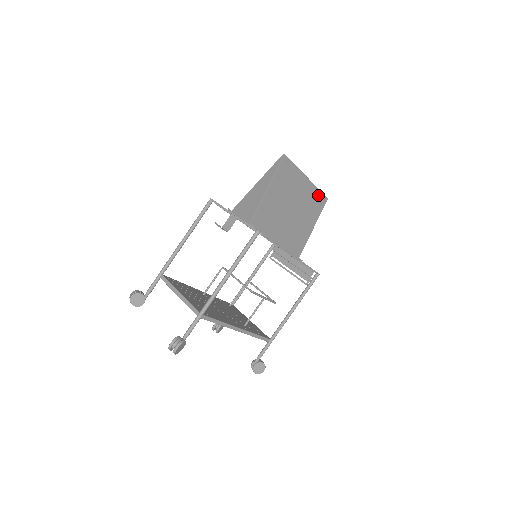
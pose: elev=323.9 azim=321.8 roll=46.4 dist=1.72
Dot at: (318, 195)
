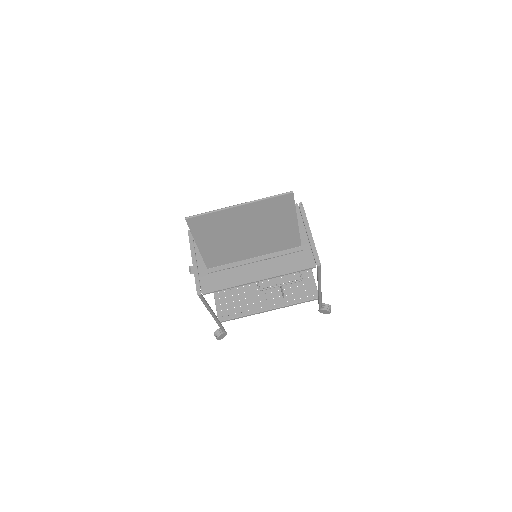
Dot at: (272, 201)
